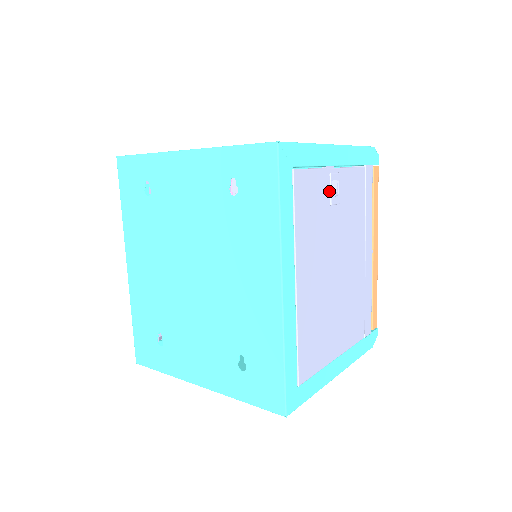
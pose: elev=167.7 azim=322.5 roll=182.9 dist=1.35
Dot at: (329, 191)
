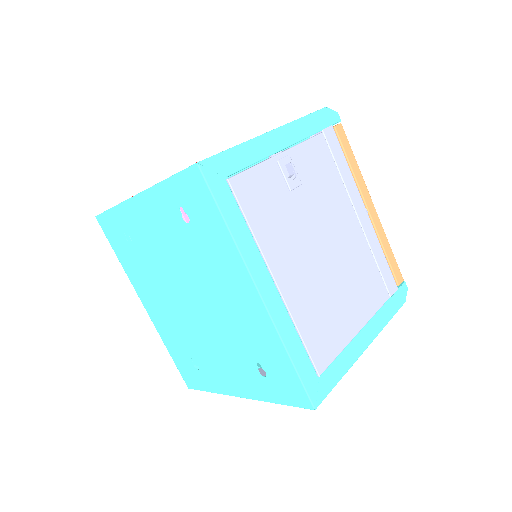
Dot at: (283, 178)
